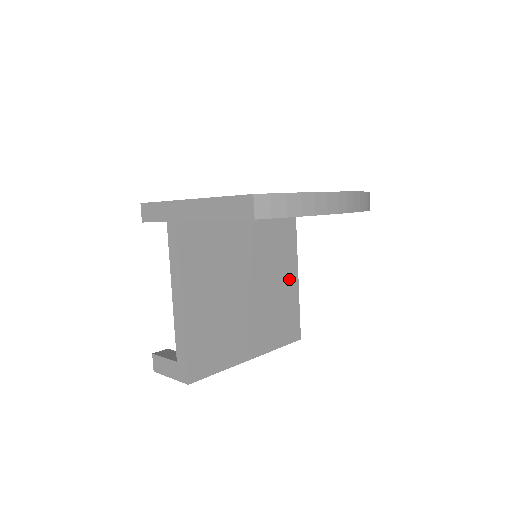
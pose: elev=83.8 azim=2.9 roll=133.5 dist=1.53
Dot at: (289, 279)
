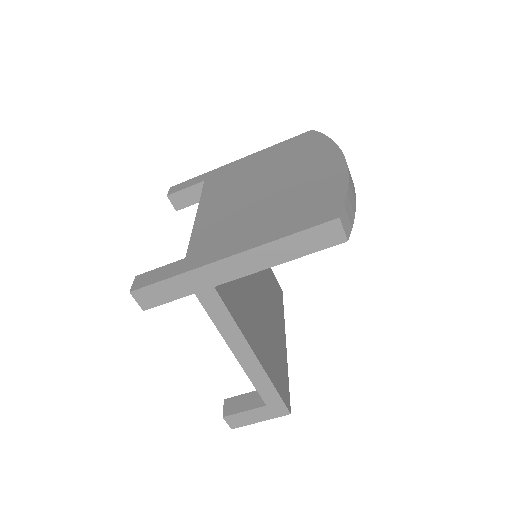
Dot at: occluded
